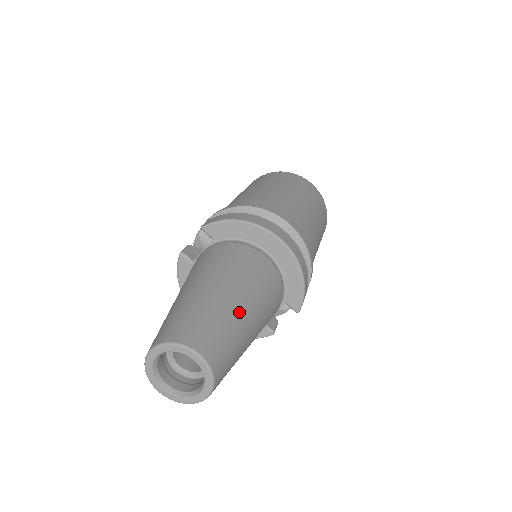
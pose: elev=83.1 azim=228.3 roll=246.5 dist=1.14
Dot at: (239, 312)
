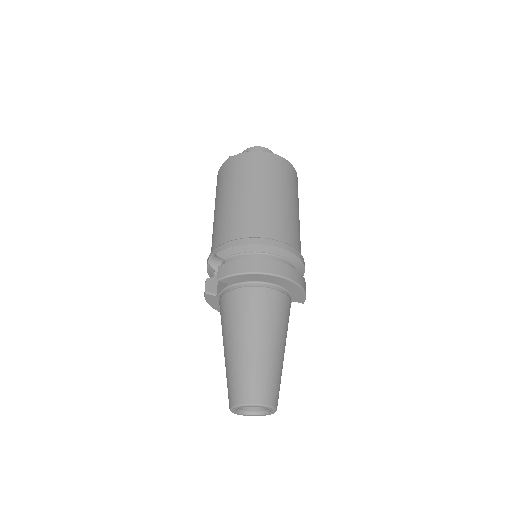
Dot at: (274, 354)
